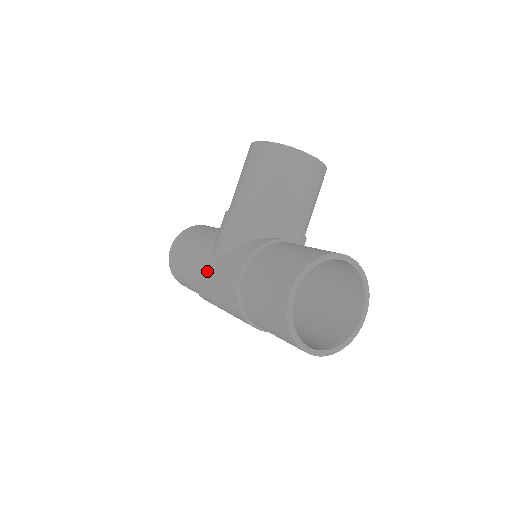
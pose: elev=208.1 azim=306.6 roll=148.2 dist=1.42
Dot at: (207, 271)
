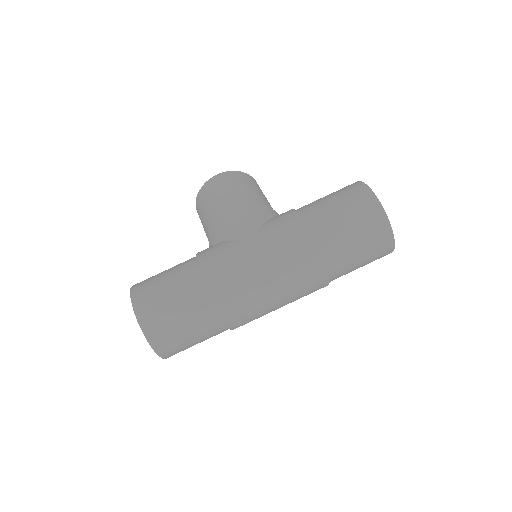
Dot at: (245, 251)
